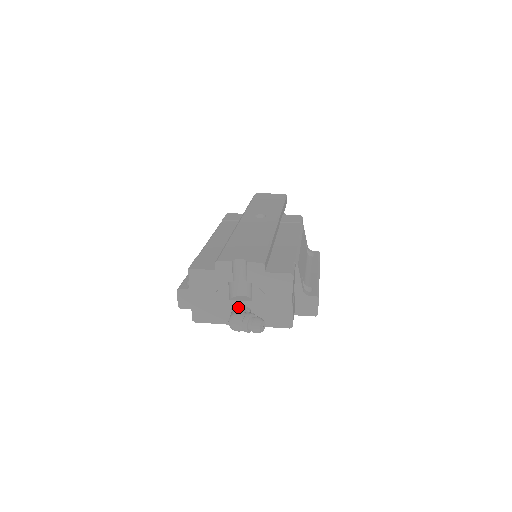
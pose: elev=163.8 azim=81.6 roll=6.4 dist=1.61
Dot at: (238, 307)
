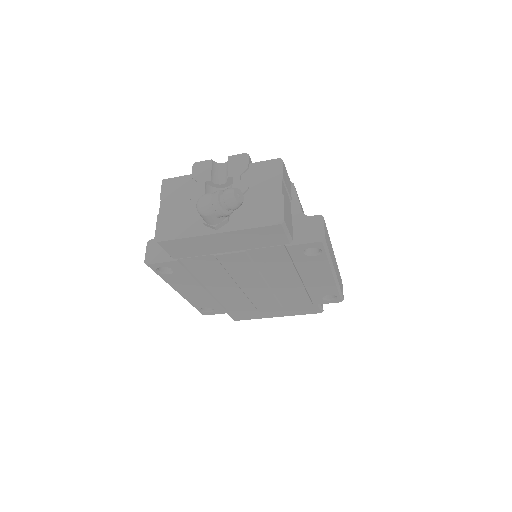
Dot at: occluded
